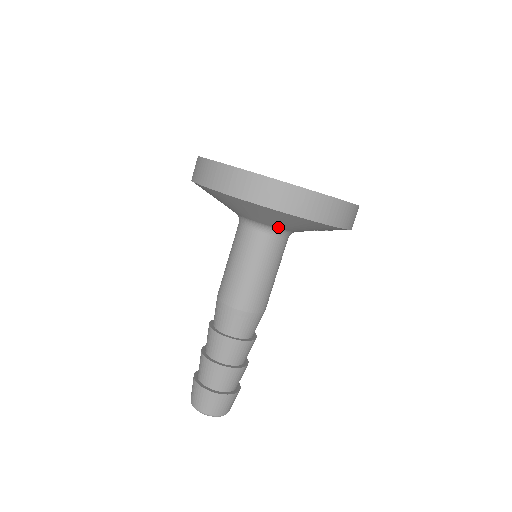
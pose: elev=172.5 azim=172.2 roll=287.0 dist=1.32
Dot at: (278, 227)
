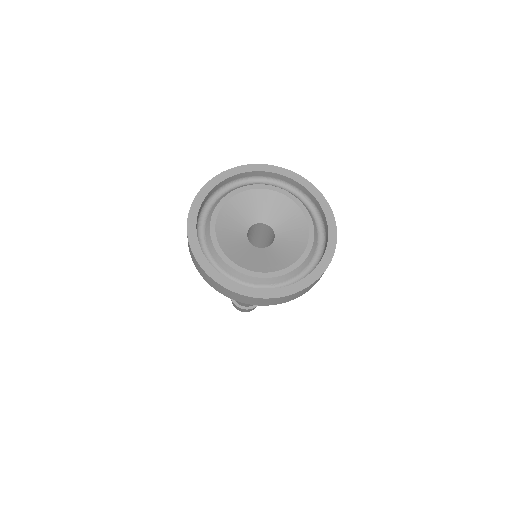
Dot at: occluded
